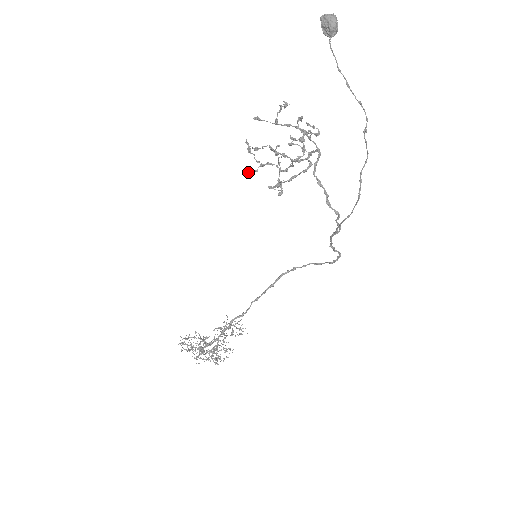
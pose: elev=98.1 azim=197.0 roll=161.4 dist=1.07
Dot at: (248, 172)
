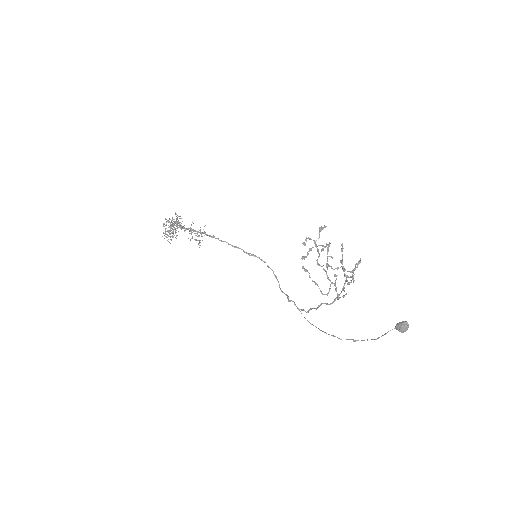
Dot at: (305, 243)
